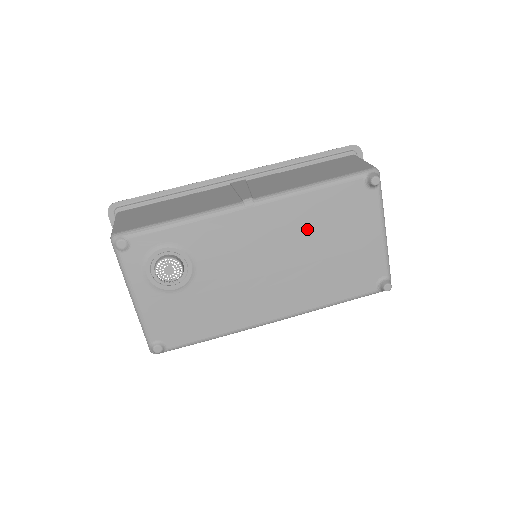
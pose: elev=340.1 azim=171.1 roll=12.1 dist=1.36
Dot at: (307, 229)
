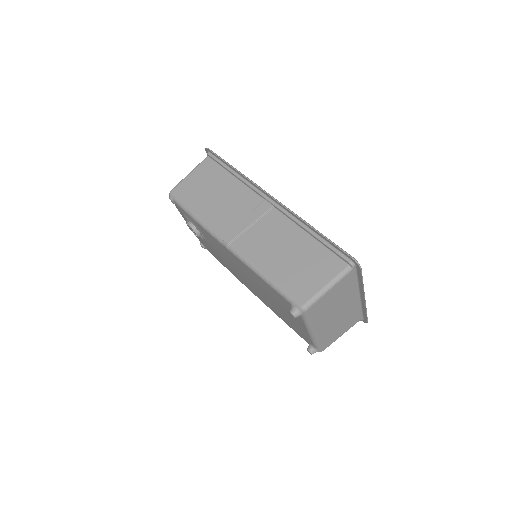
Dot at: (260, 285)
